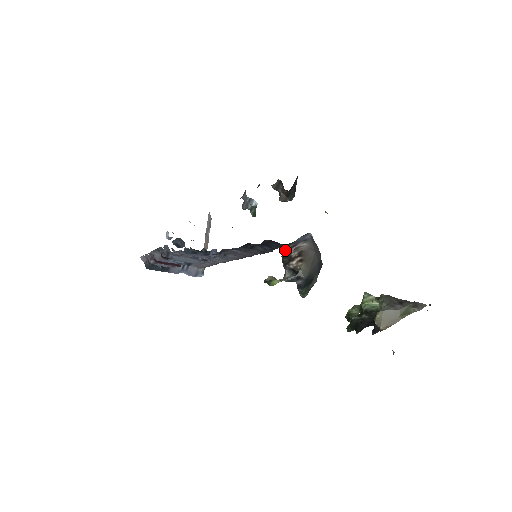
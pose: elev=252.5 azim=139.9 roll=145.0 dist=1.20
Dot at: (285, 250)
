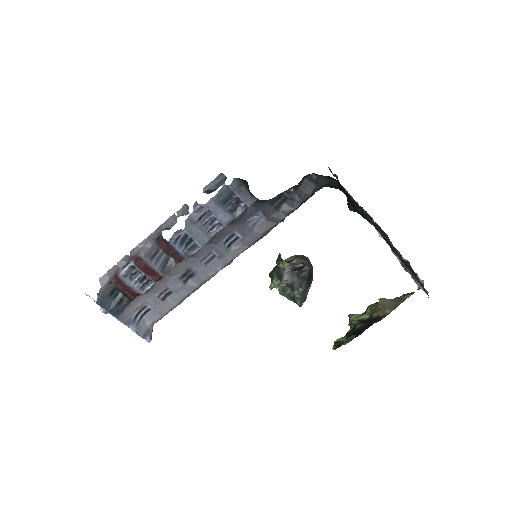
Dot at: occluded
